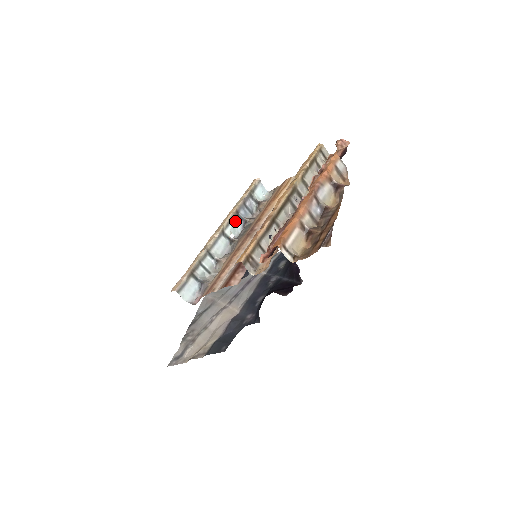
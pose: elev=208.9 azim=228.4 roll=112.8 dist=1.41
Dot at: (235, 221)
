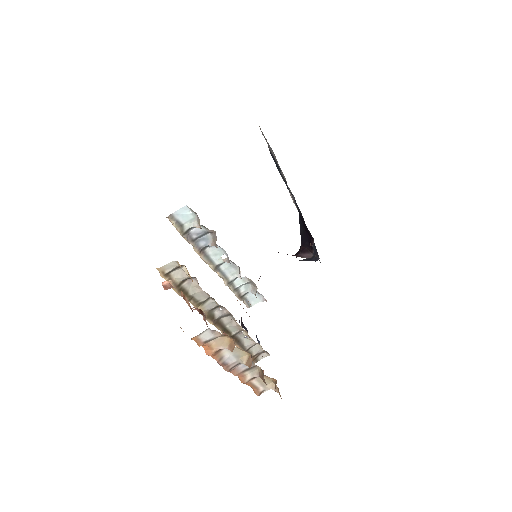
Dot at: (209, 251)
